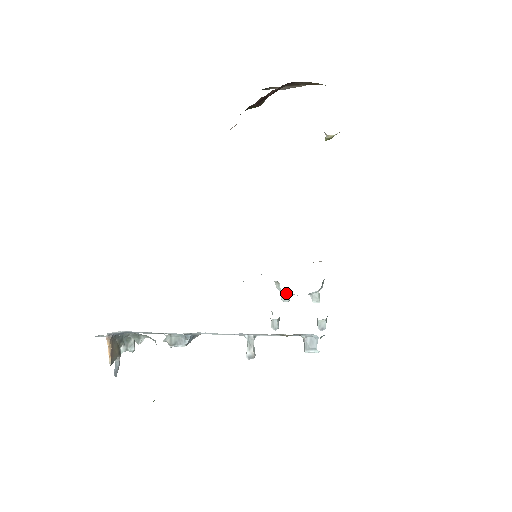
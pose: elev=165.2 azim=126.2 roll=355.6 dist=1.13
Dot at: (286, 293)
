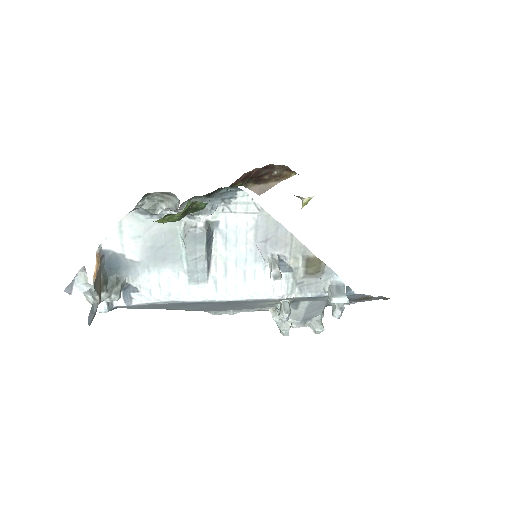
Dot at: occluded
